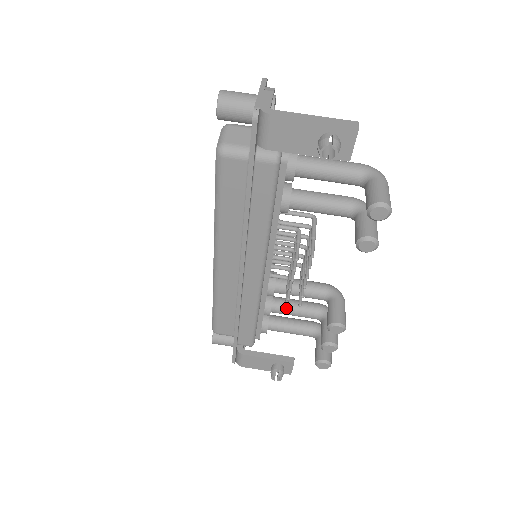
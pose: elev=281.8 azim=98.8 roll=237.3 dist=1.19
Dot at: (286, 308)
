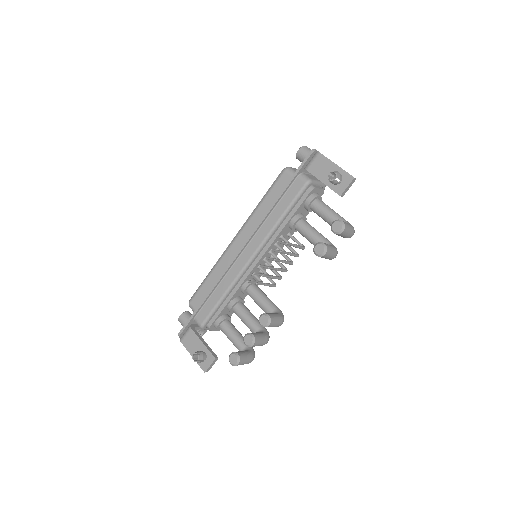
Dot at: (248, 281)
